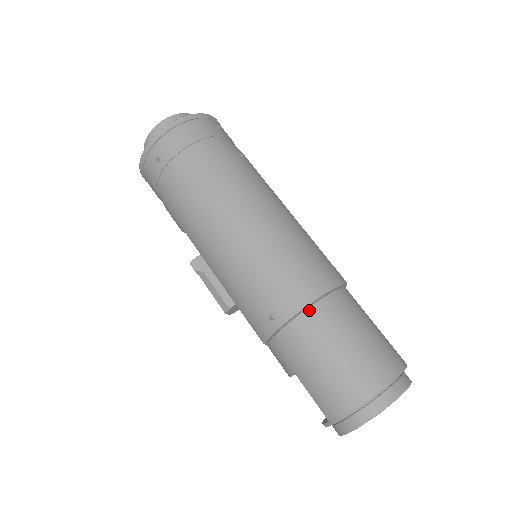
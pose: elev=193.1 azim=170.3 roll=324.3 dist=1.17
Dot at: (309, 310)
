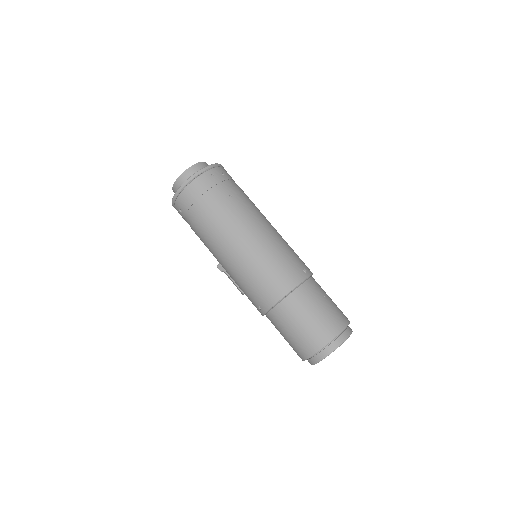
Dot at: (278, 305)
